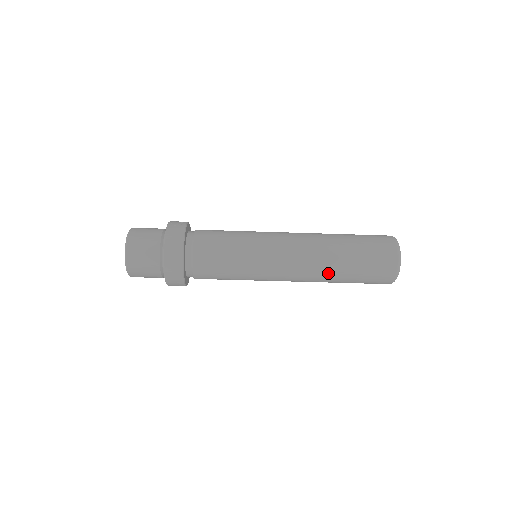
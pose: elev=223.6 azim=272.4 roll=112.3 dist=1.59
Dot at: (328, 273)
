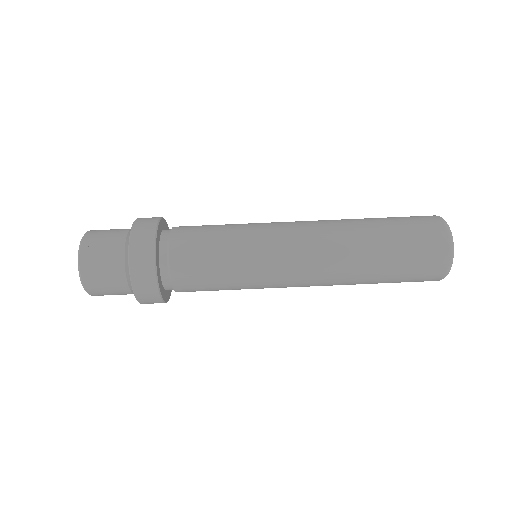
Dot at: (352, 227)
